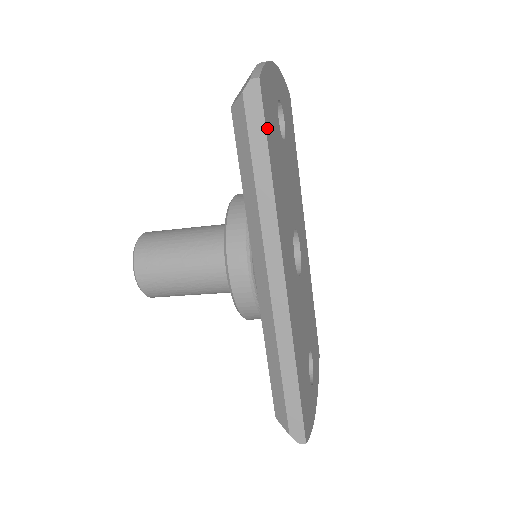
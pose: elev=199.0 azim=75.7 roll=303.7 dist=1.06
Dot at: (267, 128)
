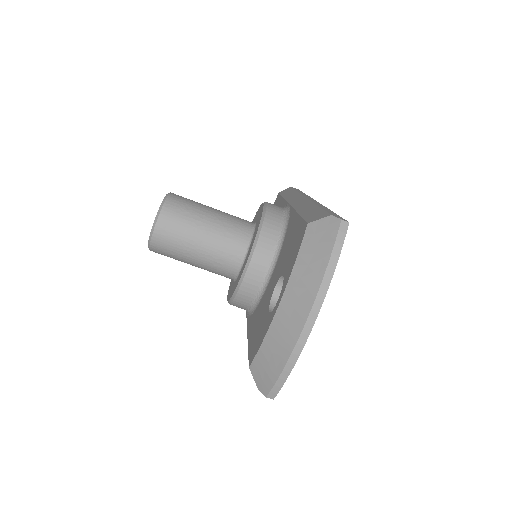
Dot at: occluded
